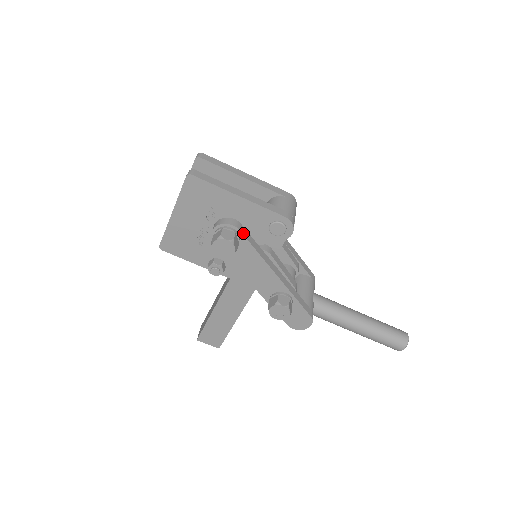
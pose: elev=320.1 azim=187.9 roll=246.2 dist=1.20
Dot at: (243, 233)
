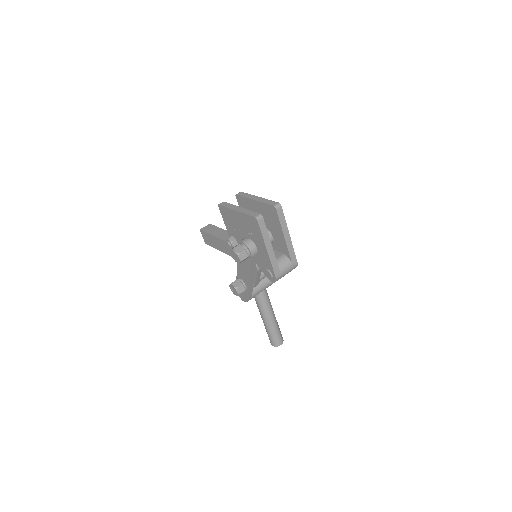
Dot at: (252, 259)
